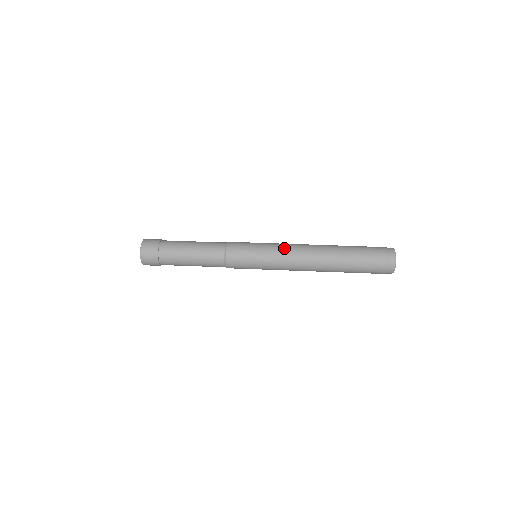
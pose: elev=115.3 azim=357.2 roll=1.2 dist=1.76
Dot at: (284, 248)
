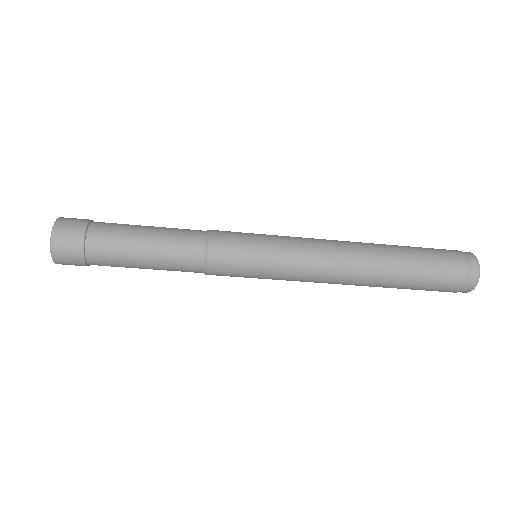
Dot at: (304, 238)
